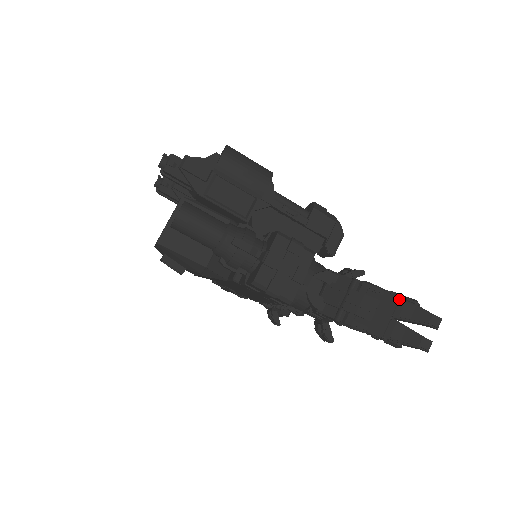
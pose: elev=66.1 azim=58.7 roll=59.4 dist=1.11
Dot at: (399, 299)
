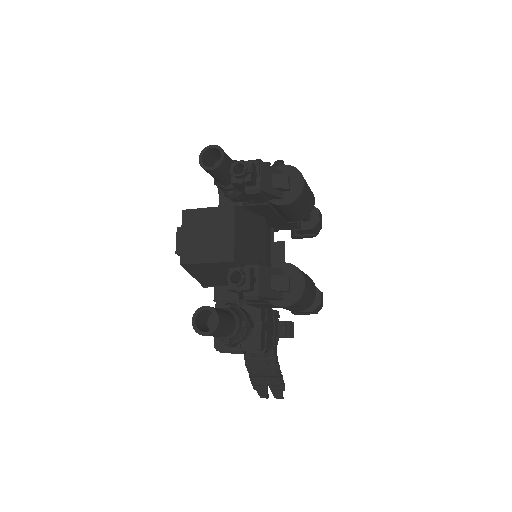
Dot at: (279, 384)
